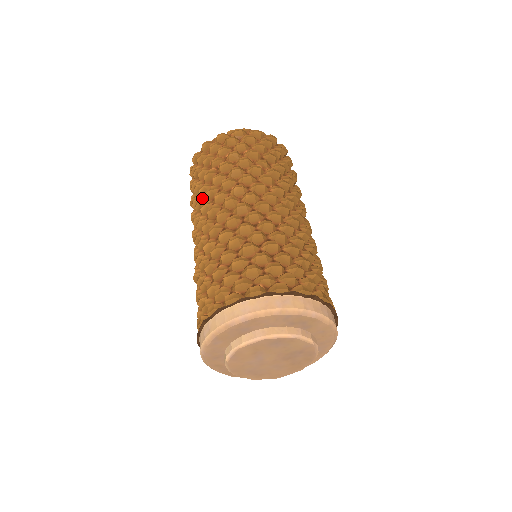
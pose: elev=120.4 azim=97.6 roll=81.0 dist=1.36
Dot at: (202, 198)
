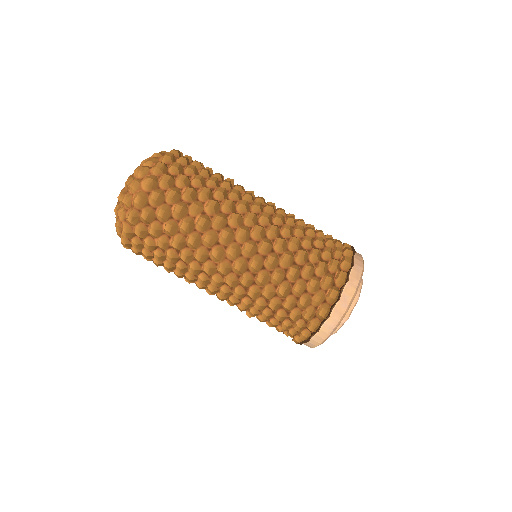
Dot at: (187, 274)
